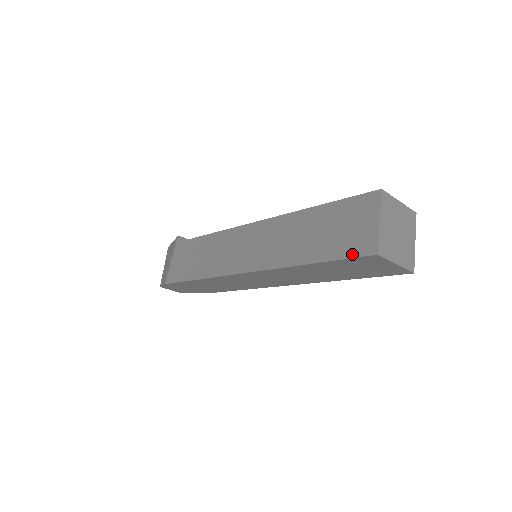
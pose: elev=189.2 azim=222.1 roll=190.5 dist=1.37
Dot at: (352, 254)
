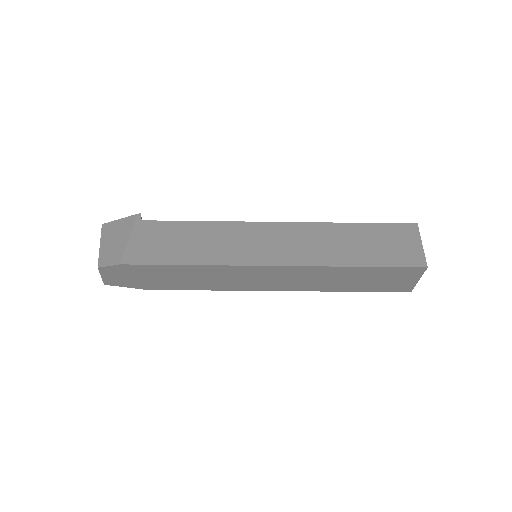
Dot at: (404, 264)
